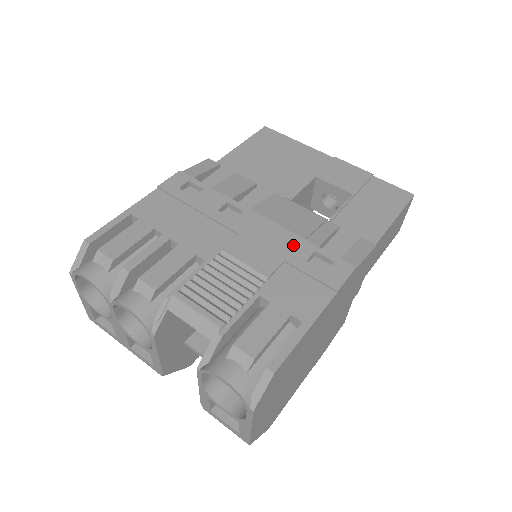
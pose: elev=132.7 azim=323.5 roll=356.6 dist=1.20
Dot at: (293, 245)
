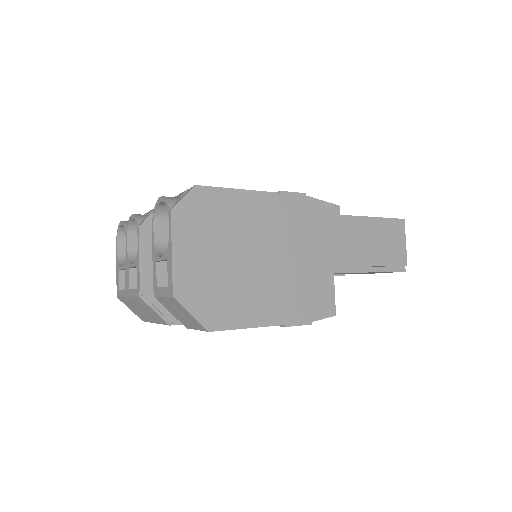
Dot at: occluded
